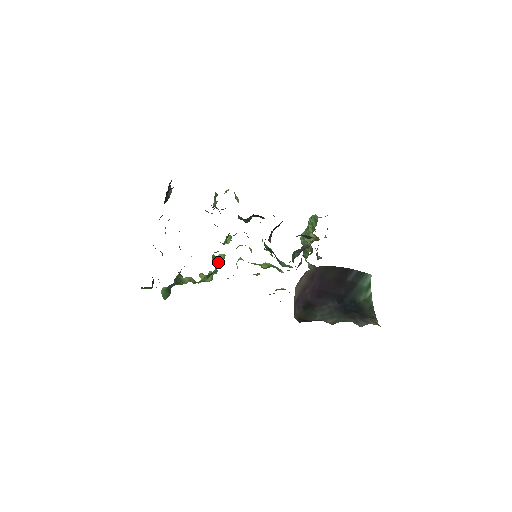
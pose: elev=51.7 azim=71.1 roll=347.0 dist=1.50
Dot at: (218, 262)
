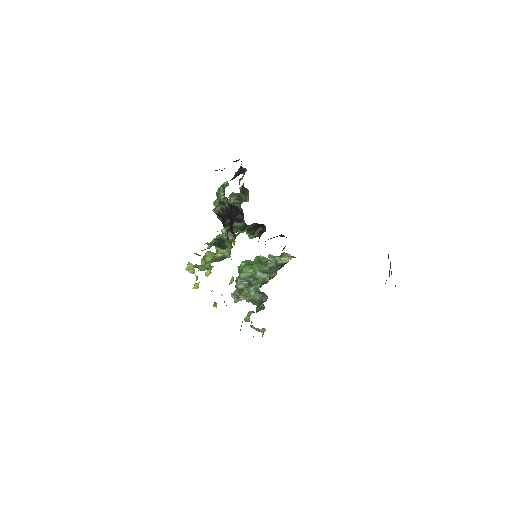
Dot at: (214, 255)
